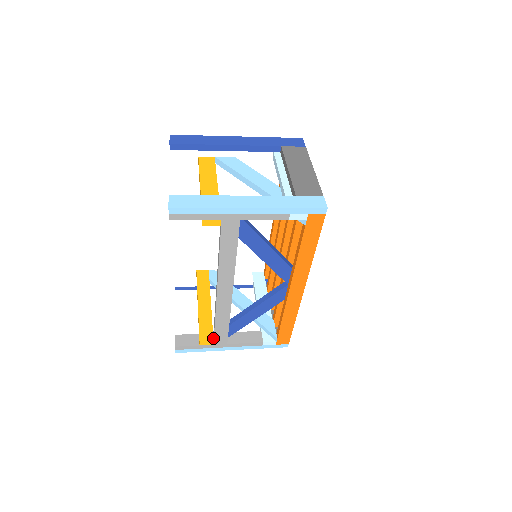
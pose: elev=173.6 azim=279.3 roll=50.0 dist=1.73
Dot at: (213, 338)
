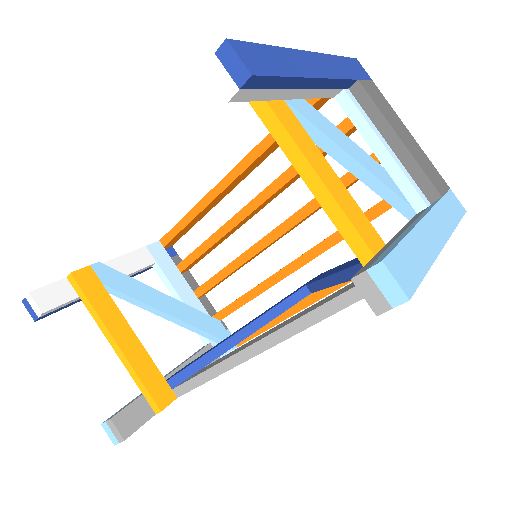
Dot at: (175, 393)
